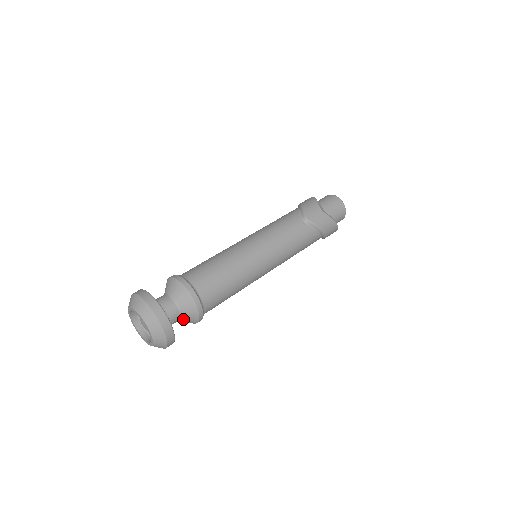
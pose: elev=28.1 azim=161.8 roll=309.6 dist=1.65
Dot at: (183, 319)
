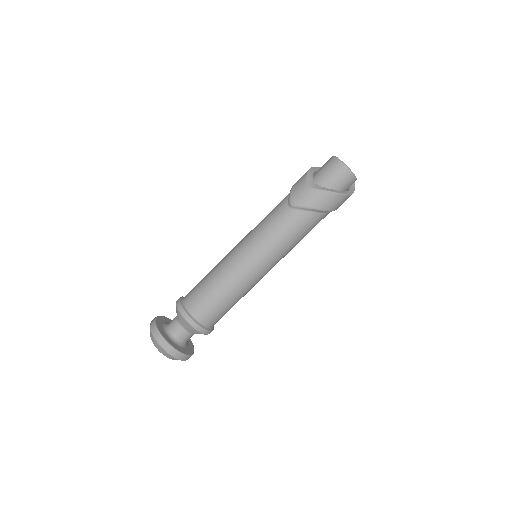
Dot at: occluded
